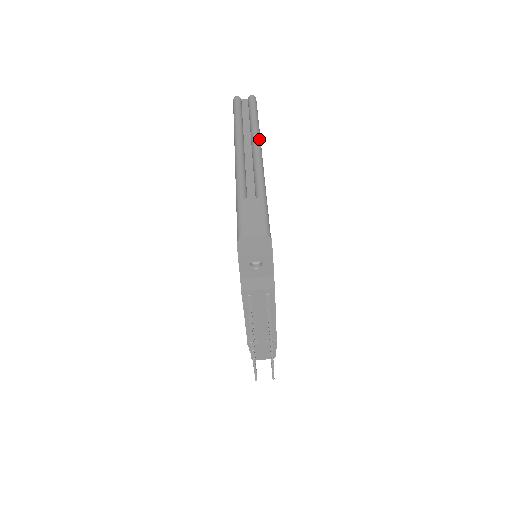
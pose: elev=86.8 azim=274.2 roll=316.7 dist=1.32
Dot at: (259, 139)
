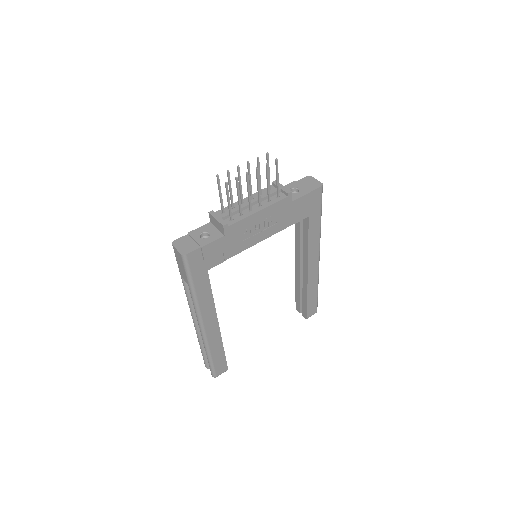
Dot at: occluded
